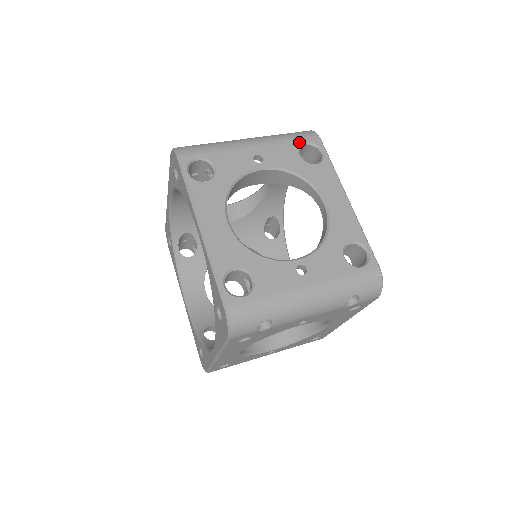
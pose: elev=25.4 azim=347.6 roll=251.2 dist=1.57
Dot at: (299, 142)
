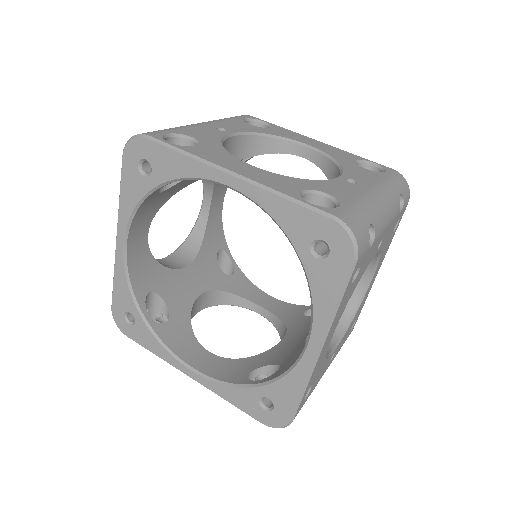
Dot at: (239, 119)
